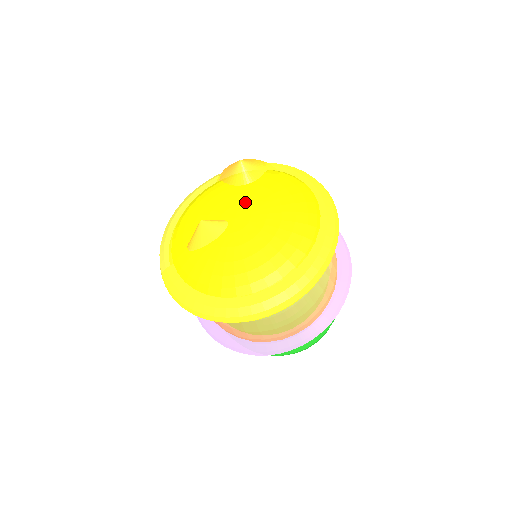
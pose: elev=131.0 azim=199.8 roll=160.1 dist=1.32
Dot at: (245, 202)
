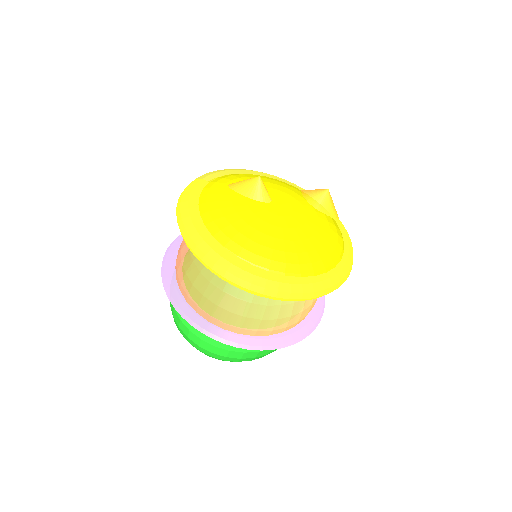
Dot at: (297, 208)
